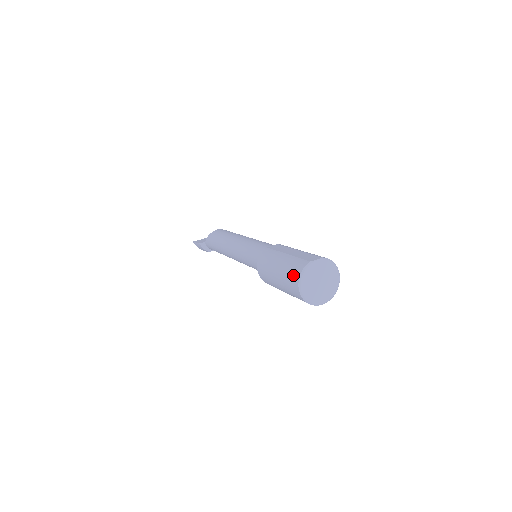
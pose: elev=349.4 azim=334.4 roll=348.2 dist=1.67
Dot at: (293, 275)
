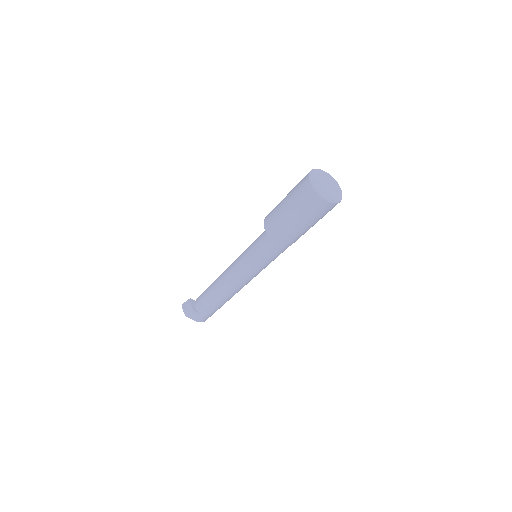
Dot at: occluded
